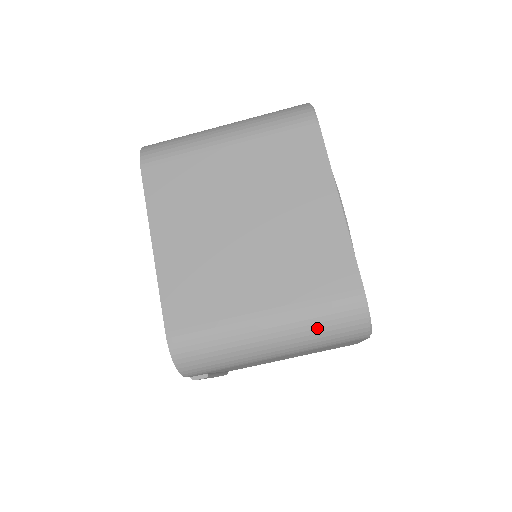
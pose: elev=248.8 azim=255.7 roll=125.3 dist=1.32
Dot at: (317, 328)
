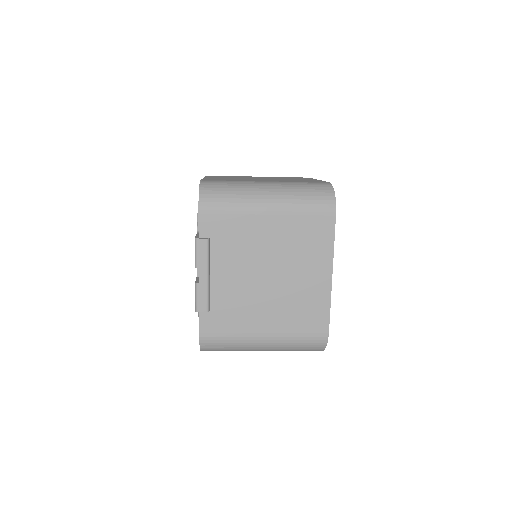
Dot at: occluded
